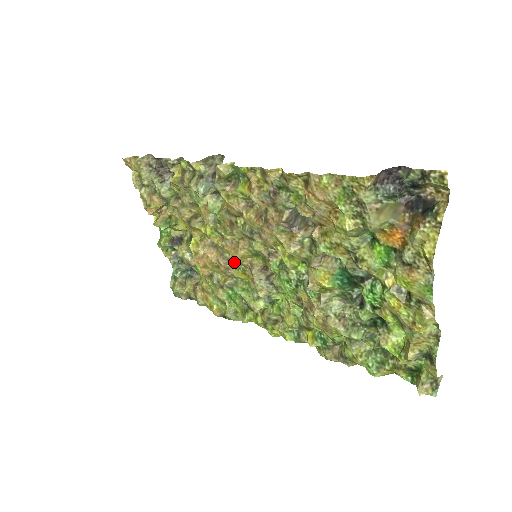
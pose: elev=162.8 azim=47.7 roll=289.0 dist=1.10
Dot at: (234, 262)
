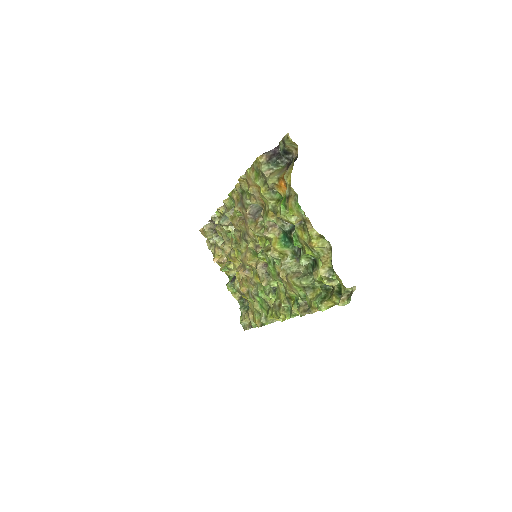
Dot at: (252, 271)
